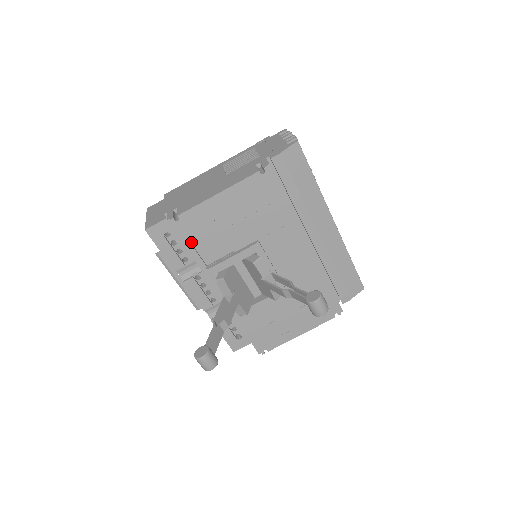
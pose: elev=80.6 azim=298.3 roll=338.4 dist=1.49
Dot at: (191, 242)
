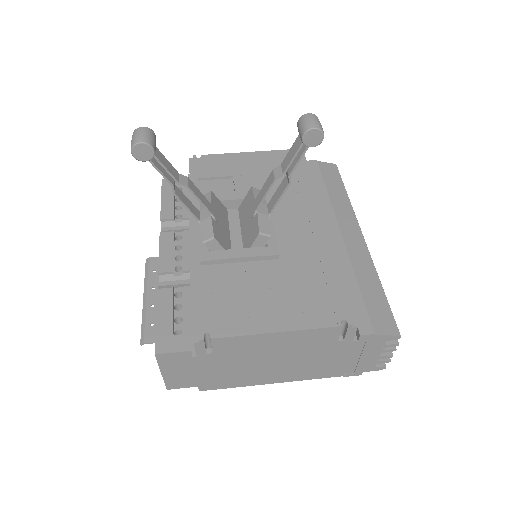
Dot at: (198, 176)
